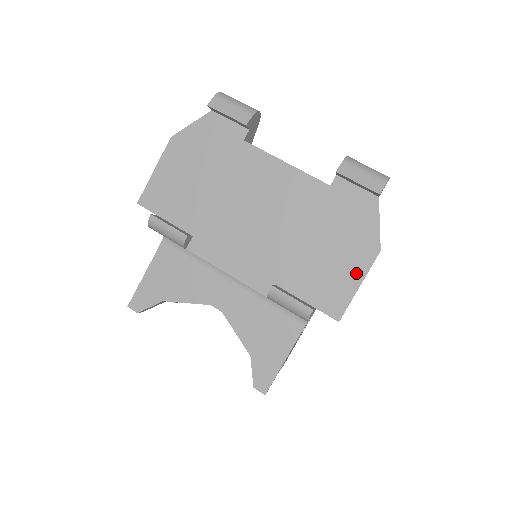
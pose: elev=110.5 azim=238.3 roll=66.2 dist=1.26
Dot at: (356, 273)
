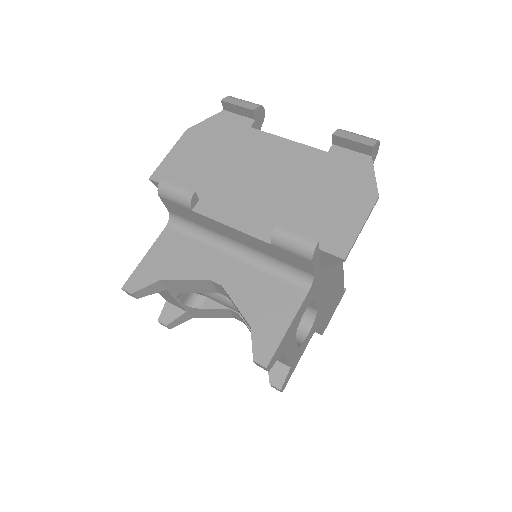
Dot at: (358, 216)
